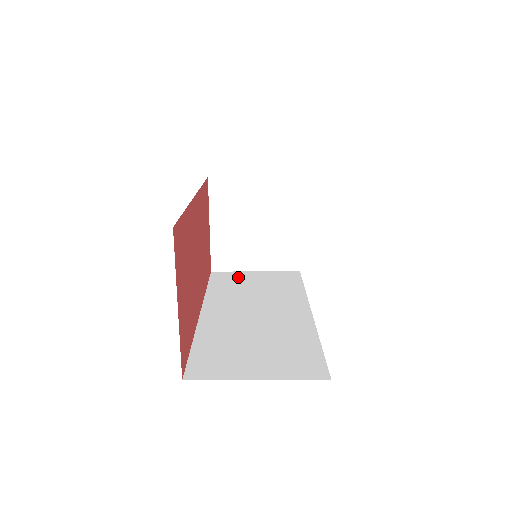
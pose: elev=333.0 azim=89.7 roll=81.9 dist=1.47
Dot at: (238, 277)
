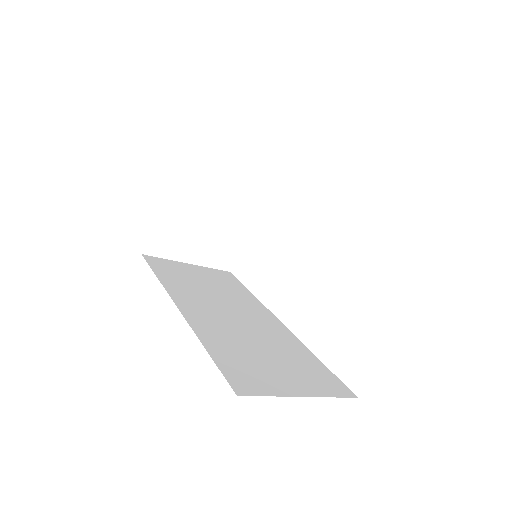
Dot at: (178, 267)
